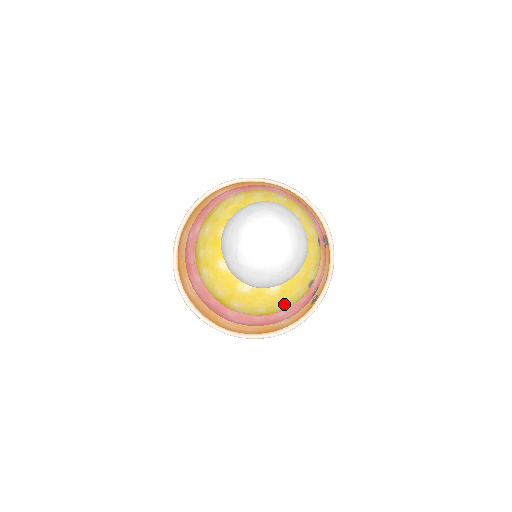
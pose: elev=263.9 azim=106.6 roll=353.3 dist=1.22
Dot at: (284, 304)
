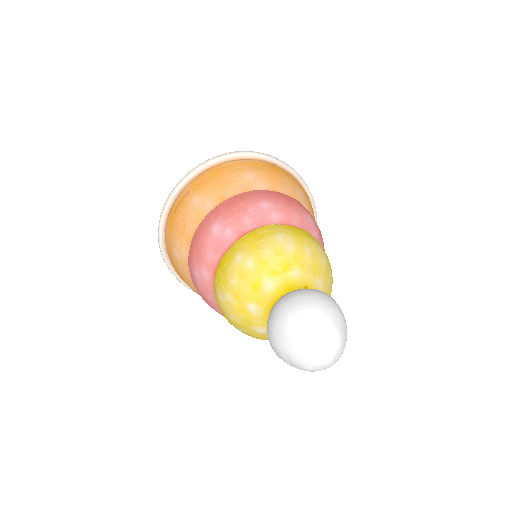
Dot at: occluded
